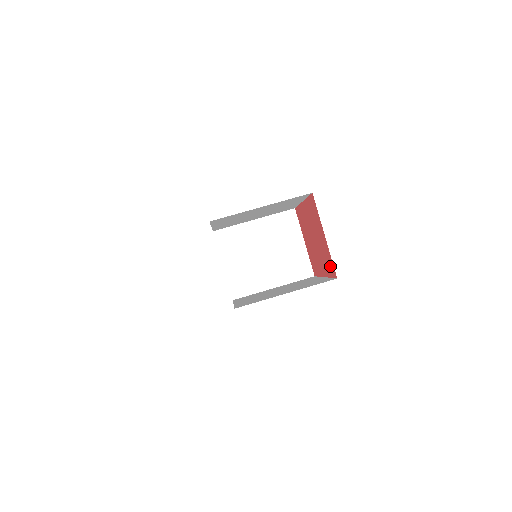
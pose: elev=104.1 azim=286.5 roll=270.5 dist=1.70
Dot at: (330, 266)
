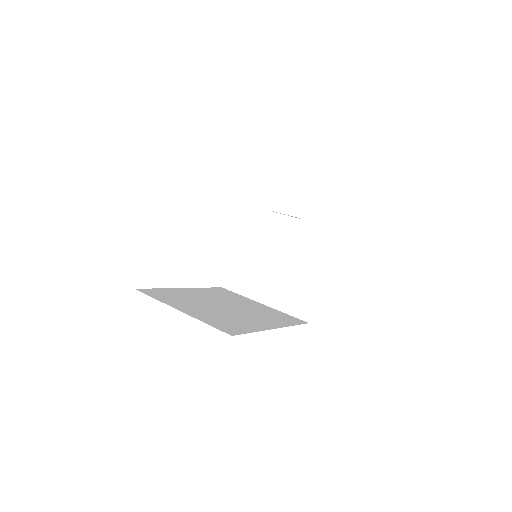
Dot at: occluded
